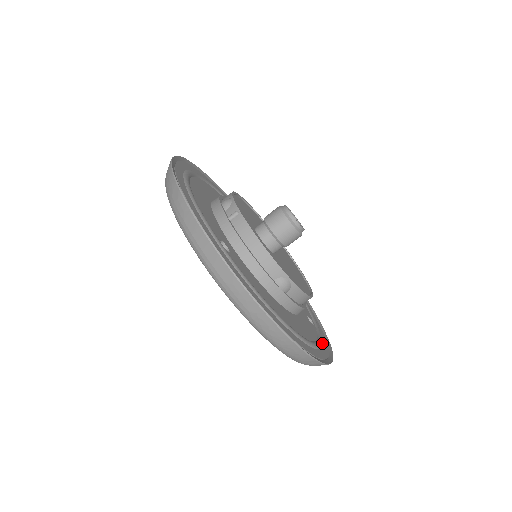
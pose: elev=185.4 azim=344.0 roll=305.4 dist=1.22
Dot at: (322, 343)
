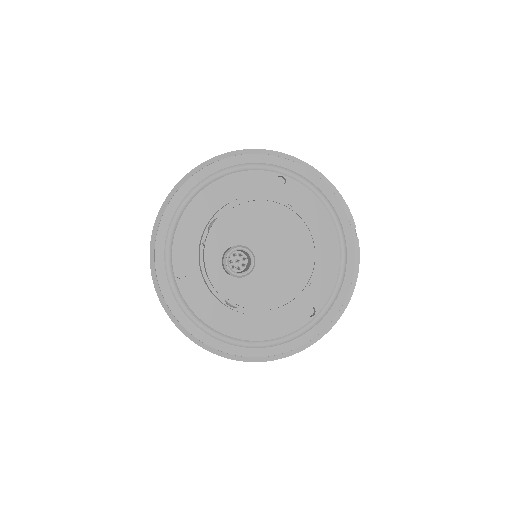
Dot at: (297, 337)
